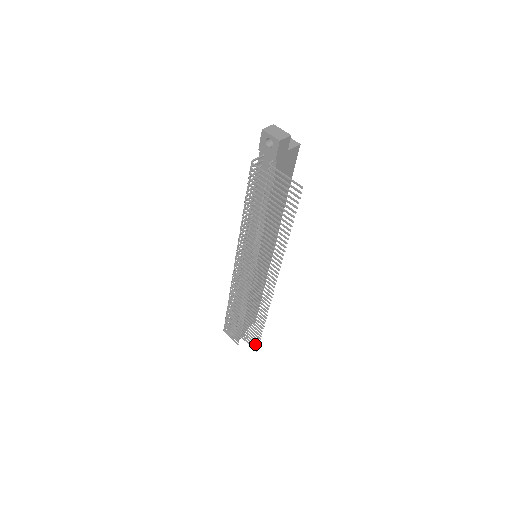
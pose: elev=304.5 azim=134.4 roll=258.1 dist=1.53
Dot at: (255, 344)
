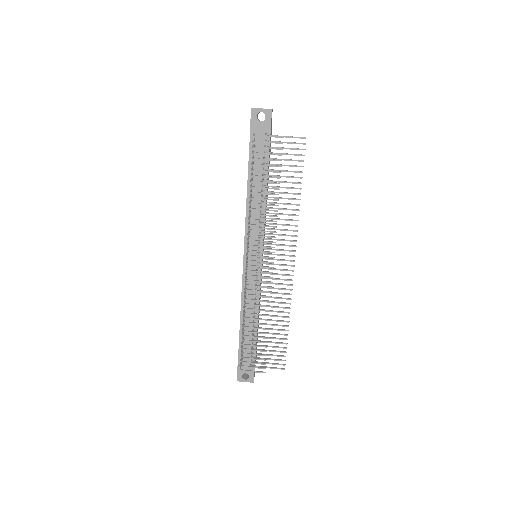
Dot at: (281, 360)
